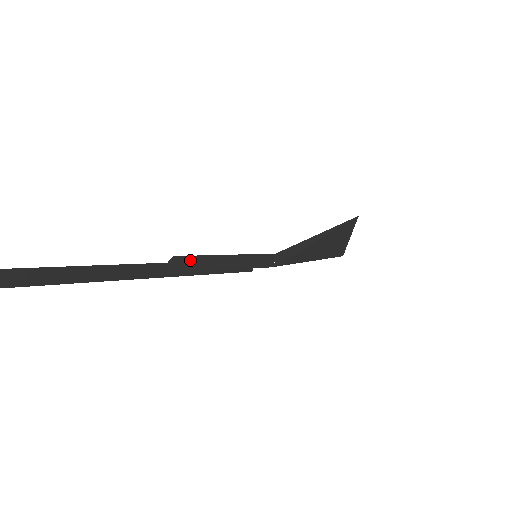
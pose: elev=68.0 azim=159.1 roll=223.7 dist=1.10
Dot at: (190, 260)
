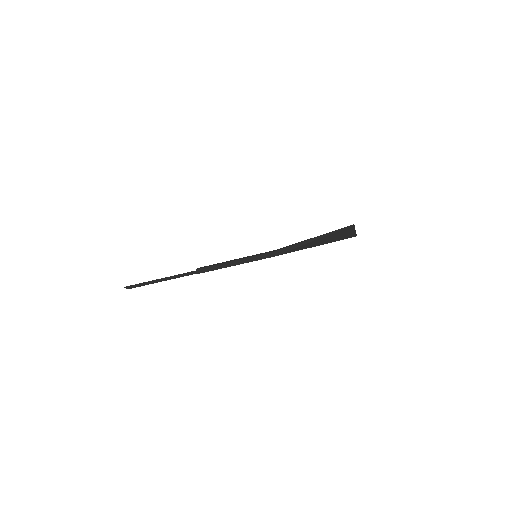
Dot at: (207, 268)
